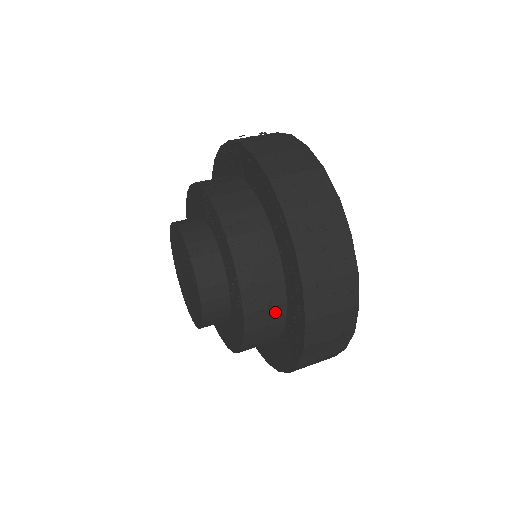
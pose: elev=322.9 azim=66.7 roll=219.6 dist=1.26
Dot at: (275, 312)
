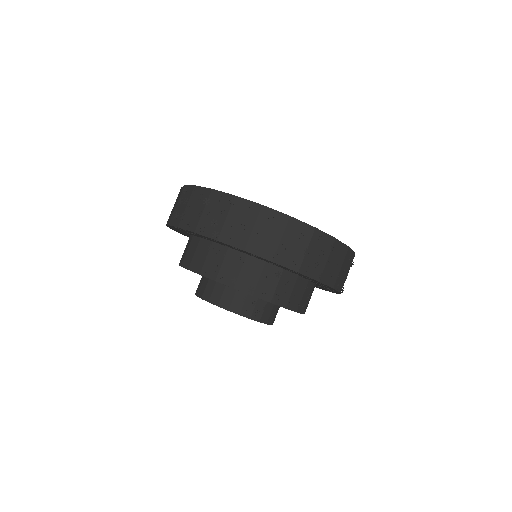
Dot at: (312, 292)
